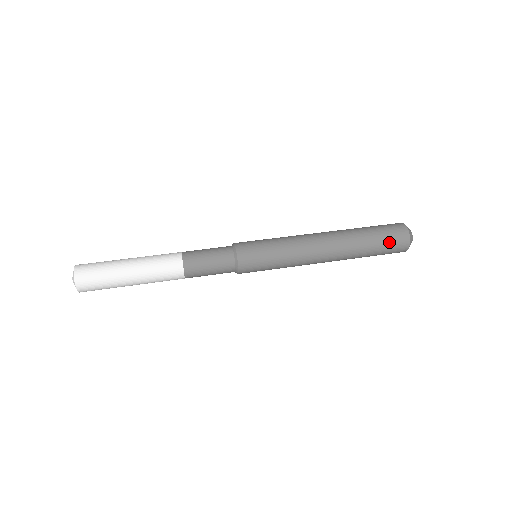
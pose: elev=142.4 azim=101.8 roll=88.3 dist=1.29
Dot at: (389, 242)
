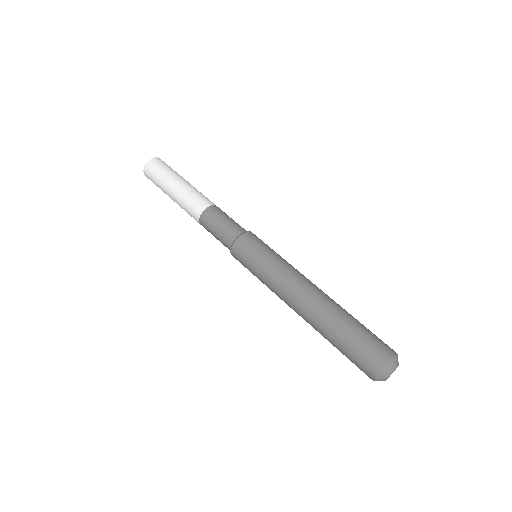
Dot at: (358, 352)
